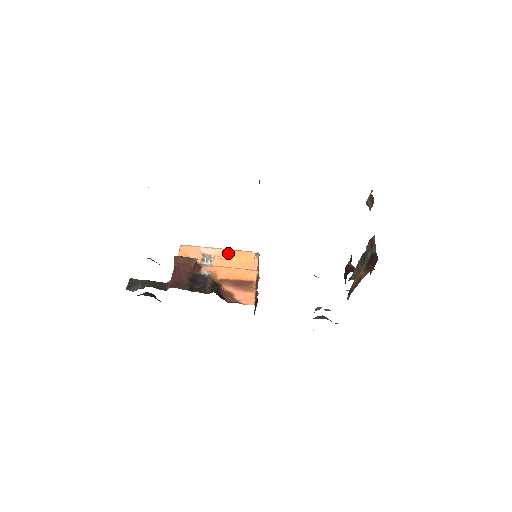
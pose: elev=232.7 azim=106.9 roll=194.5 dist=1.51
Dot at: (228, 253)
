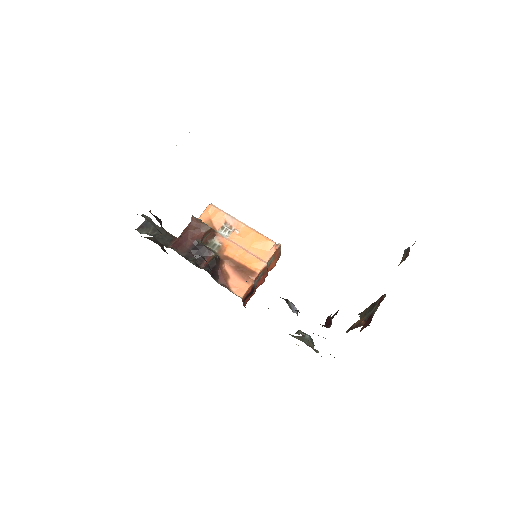
Dot at: (248, 232)
